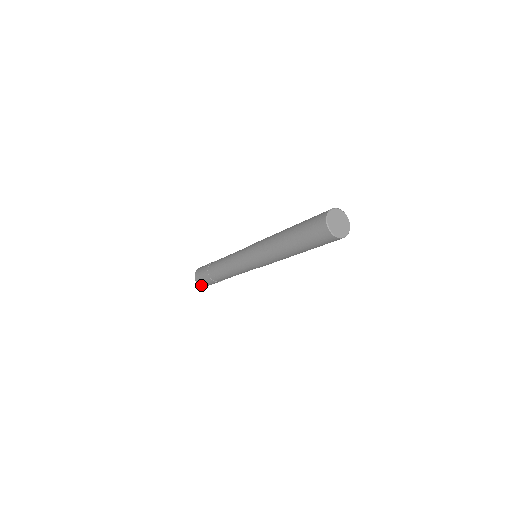
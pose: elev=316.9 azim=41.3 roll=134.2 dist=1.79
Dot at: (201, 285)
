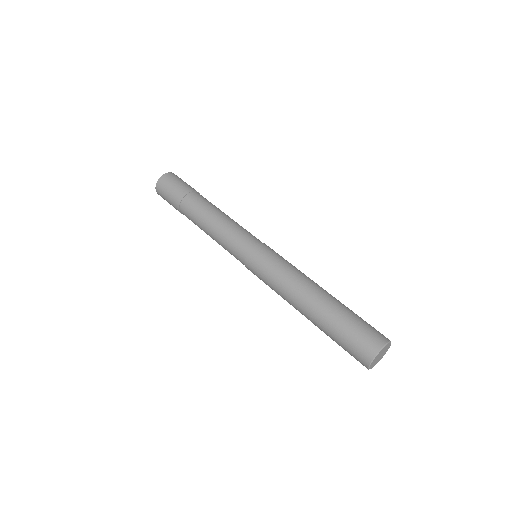
Dot at: occluded
